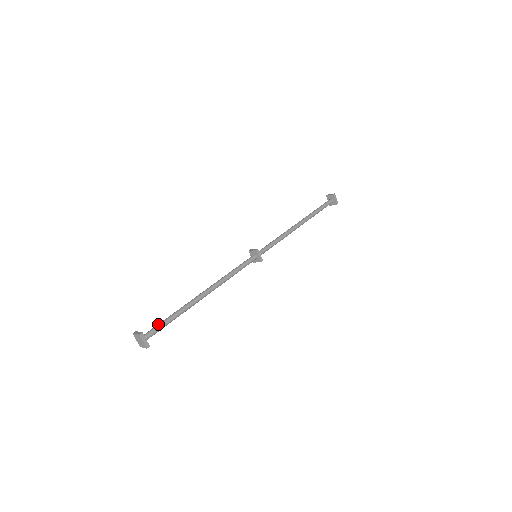
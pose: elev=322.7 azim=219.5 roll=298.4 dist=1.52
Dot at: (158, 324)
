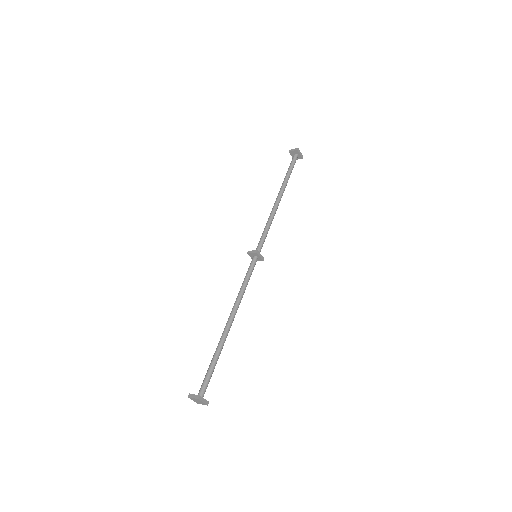
Dot at: (206, 376)
